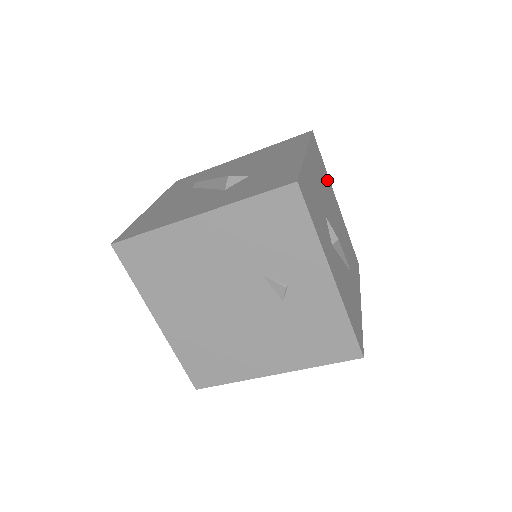
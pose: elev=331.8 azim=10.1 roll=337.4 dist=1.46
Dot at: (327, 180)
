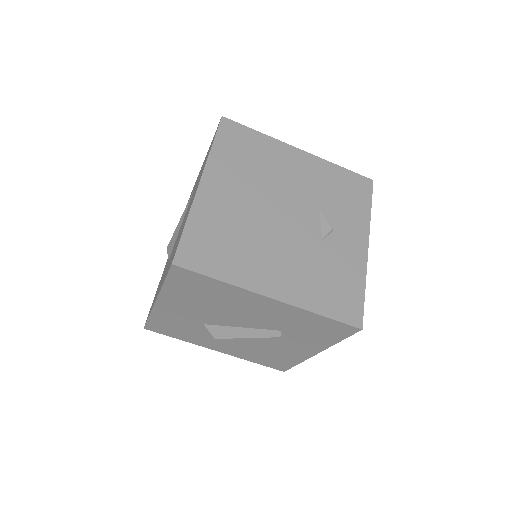
Dot at: occluded
